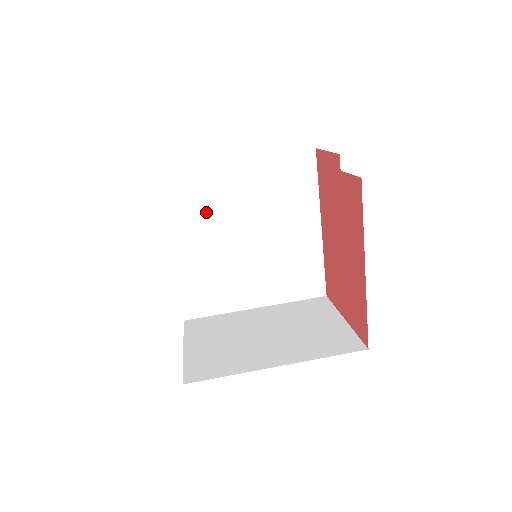
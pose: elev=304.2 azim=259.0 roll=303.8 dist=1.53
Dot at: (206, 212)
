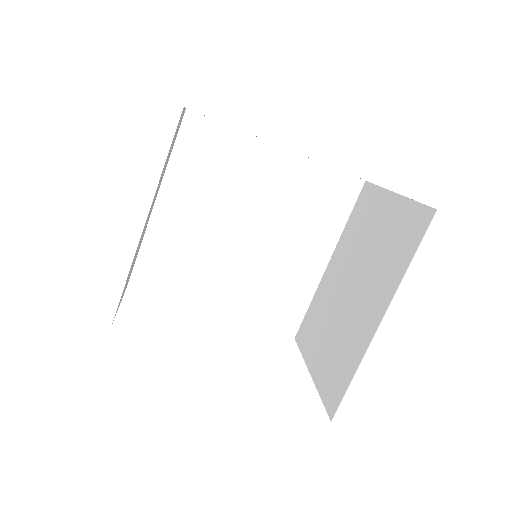
Dot at: (195, 262)
